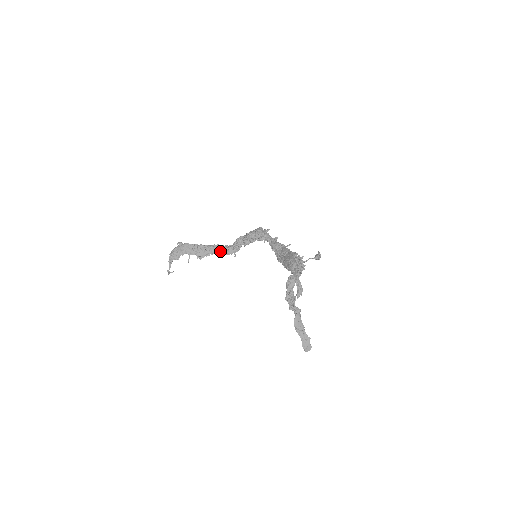
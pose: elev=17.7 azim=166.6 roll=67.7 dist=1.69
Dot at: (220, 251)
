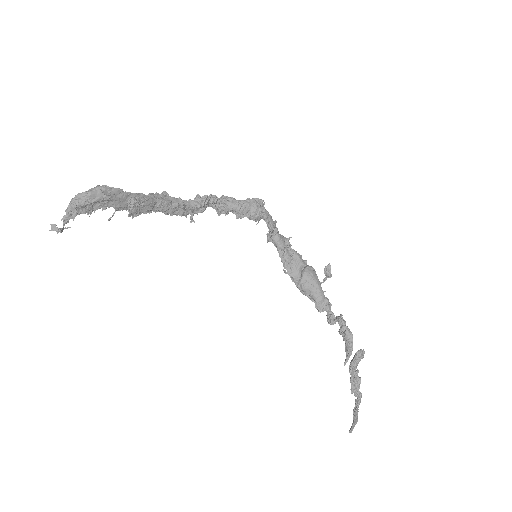
Dot at: (171, 209)
